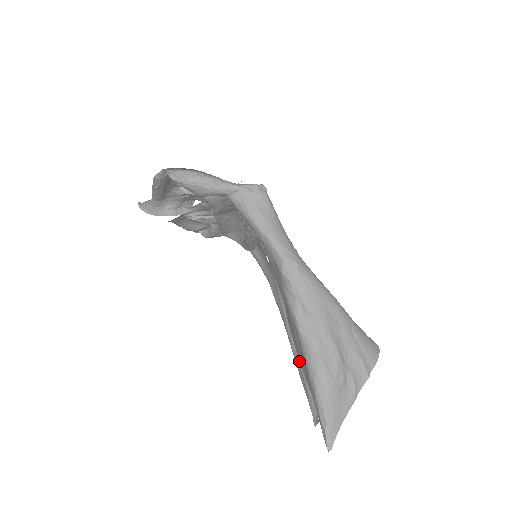
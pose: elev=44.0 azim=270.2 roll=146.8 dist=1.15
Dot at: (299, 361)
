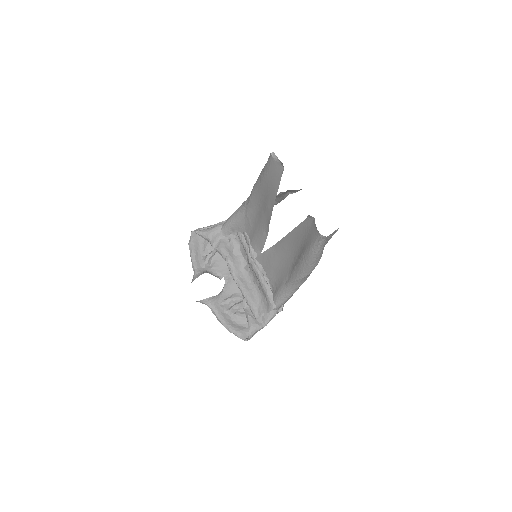
Dot at: occluded
